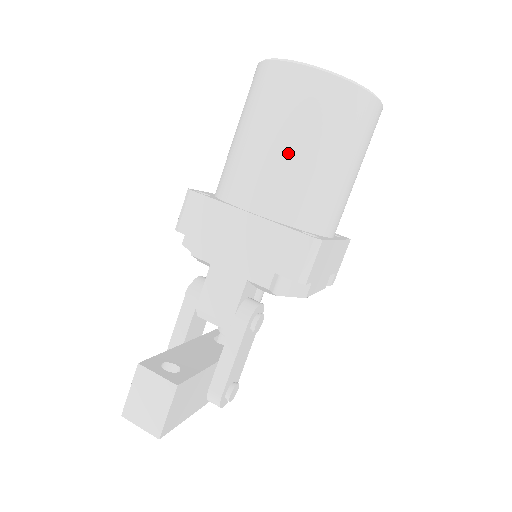
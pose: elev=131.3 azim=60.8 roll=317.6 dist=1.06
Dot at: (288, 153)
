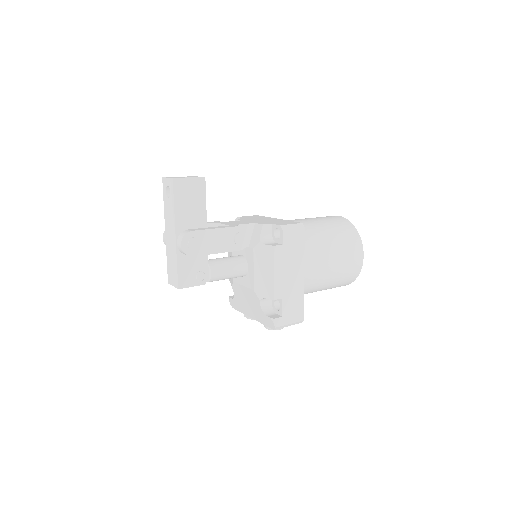
Dot at: (312, 221)
